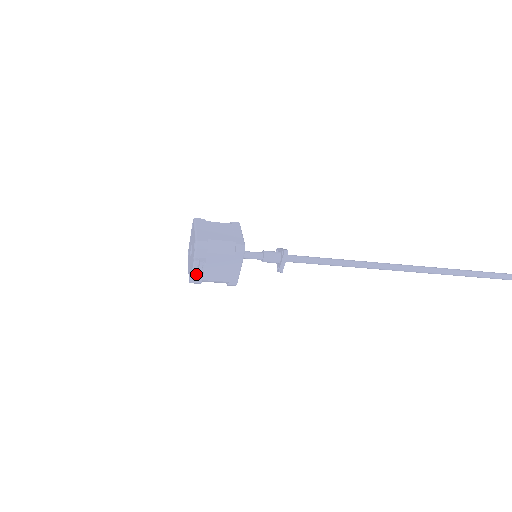
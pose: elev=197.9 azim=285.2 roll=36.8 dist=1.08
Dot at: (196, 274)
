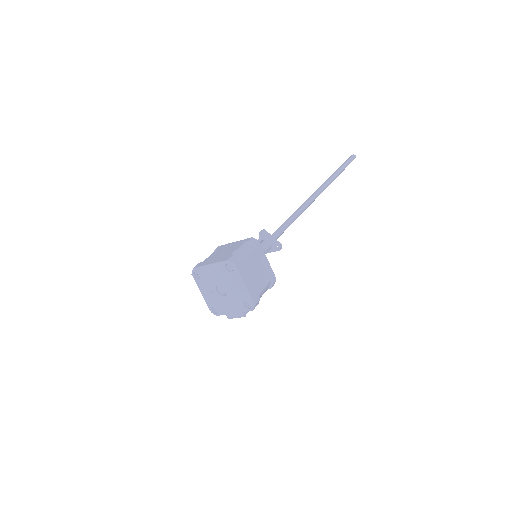
Dot at: (228, 312)
